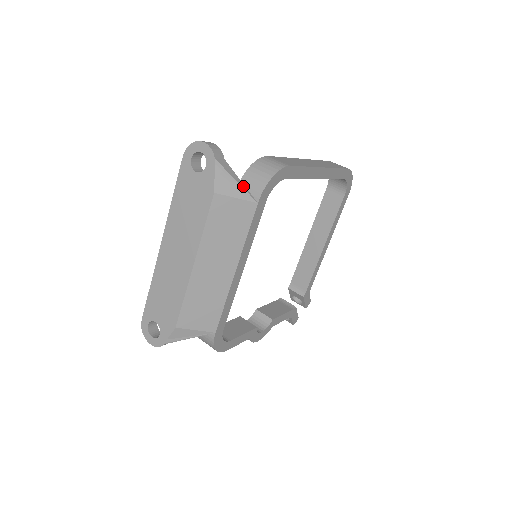
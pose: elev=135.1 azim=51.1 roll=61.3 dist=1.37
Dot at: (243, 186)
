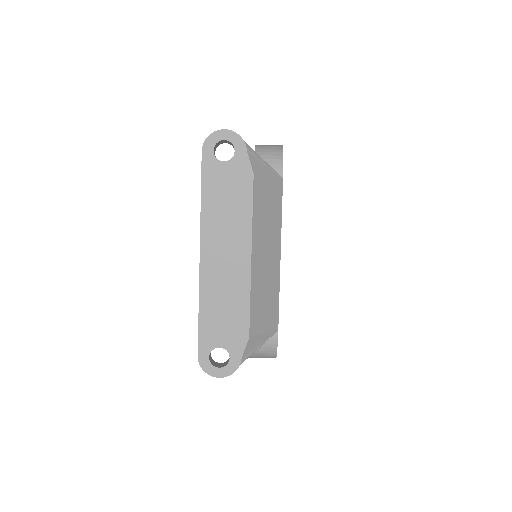
Dot at: (268, 165)
